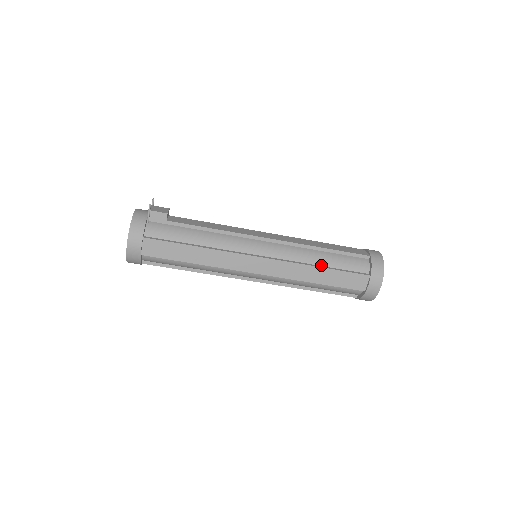
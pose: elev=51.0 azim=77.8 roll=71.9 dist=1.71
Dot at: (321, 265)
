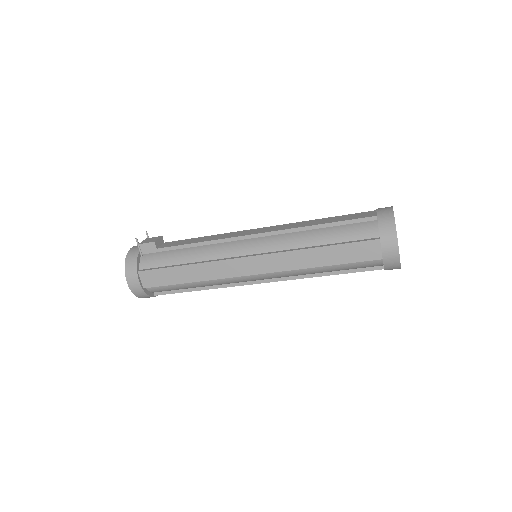
Dot at: (318, 245)
